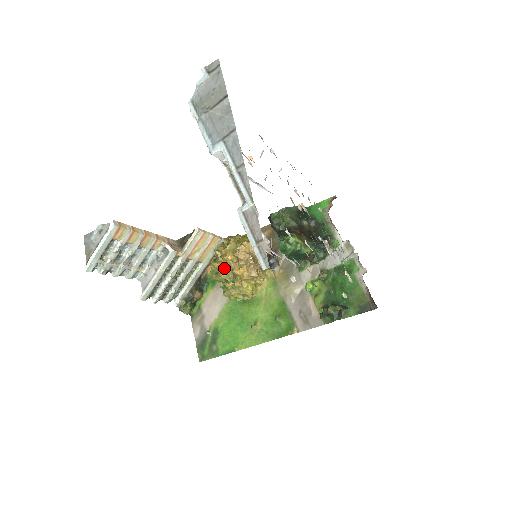
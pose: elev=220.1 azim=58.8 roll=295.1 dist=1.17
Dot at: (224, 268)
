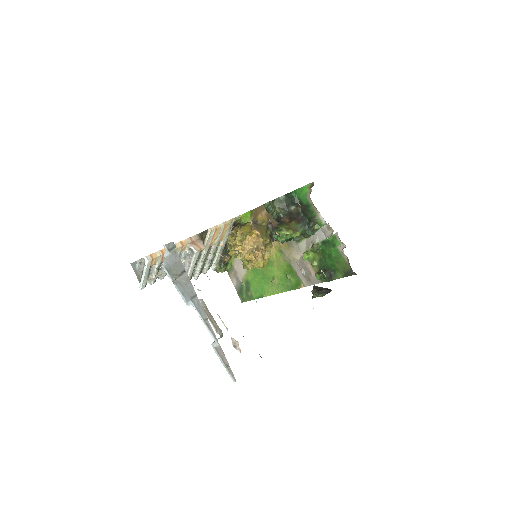
Dot at: occluded
